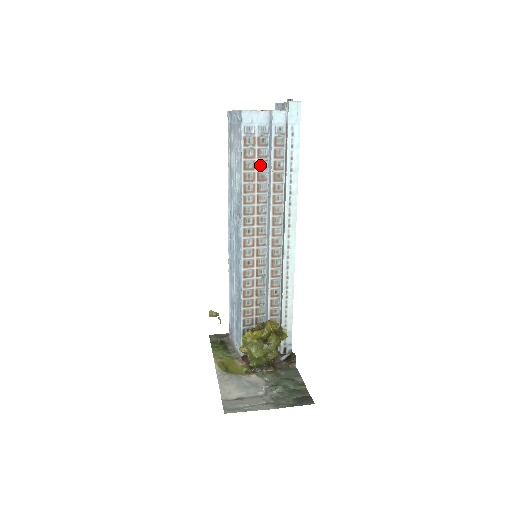
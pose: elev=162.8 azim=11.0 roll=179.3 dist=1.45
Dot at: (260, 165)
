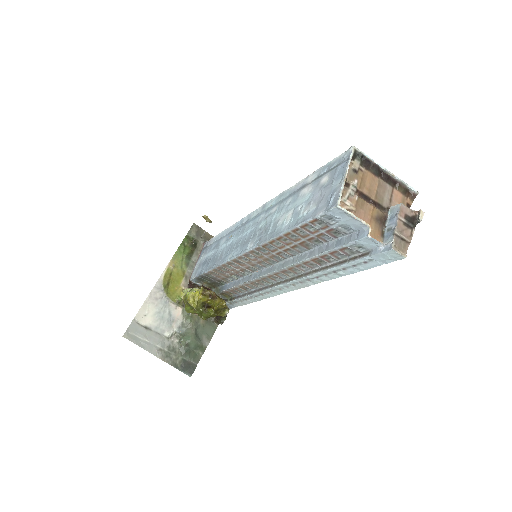
Dot at: (313, 240)
